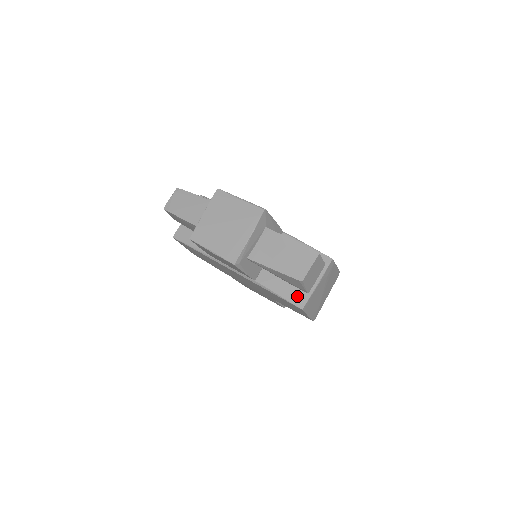
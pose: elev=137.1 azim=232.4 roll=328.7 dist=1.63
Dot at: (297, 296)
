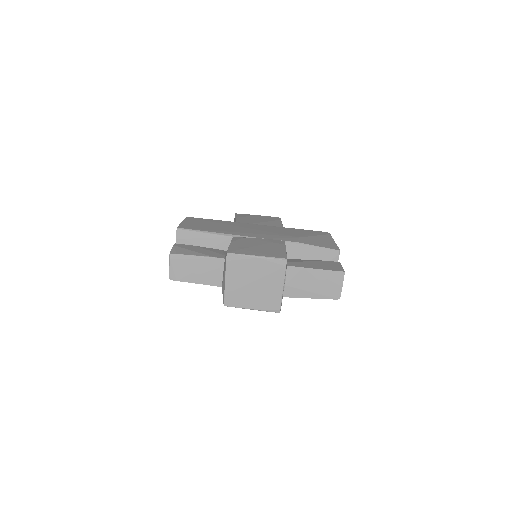
Dot at: occluded
